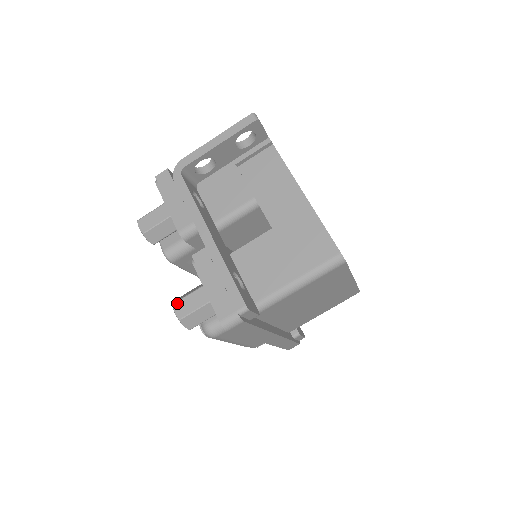
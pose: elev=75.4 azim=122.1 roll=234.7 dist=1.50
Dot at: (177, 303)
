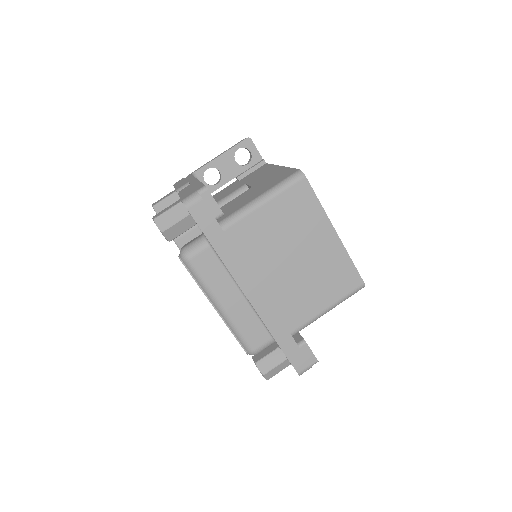
Dot at: (157, 214)
